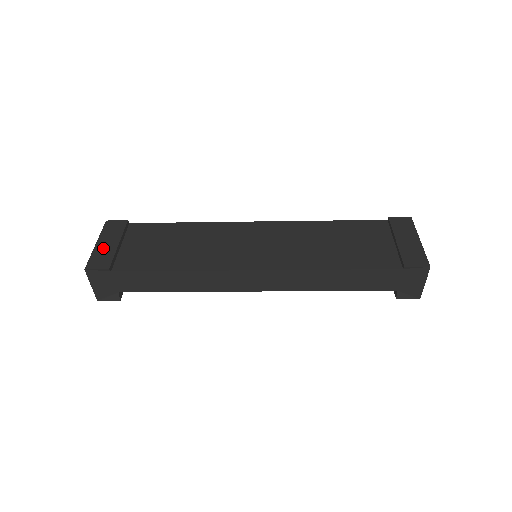
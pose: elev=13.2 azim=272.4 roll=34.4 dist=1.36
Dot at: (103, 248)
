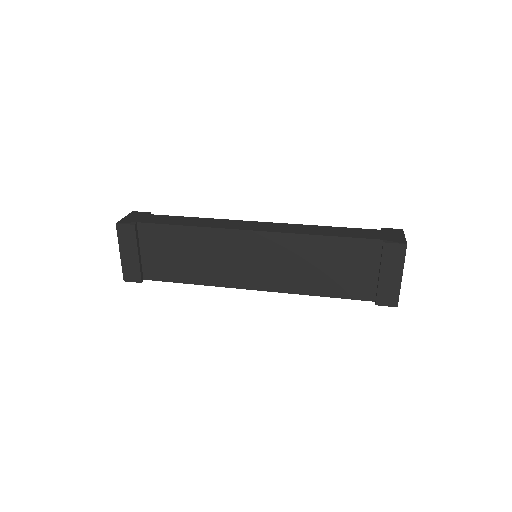
Dot at: (128, 260)
